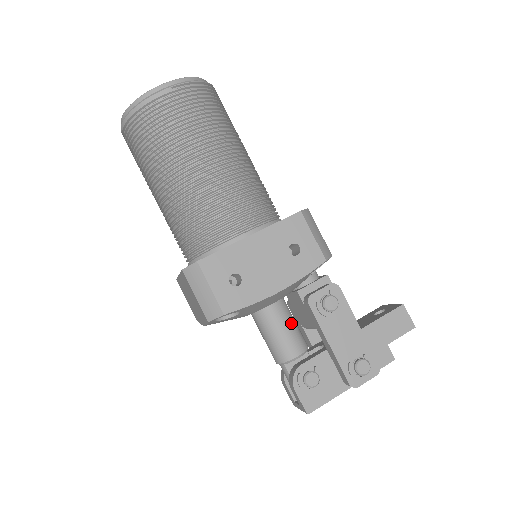
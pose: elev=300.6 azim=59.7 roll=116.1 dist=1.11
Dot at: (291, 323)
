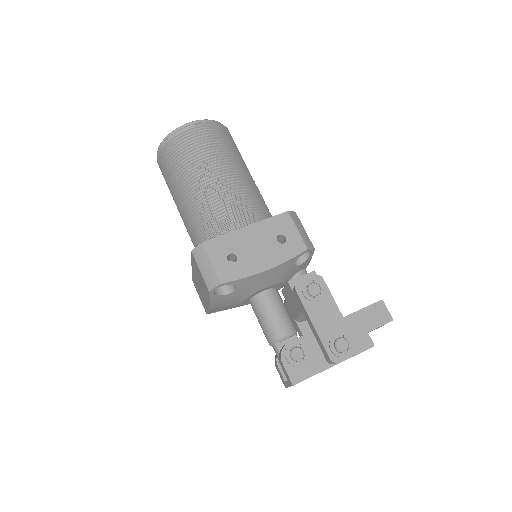
Dot at: (282, 308)
